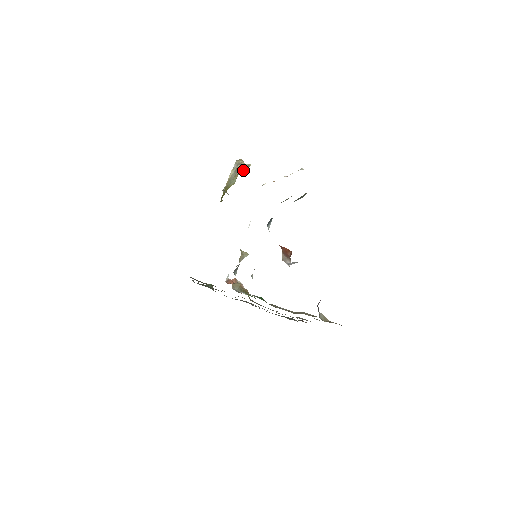
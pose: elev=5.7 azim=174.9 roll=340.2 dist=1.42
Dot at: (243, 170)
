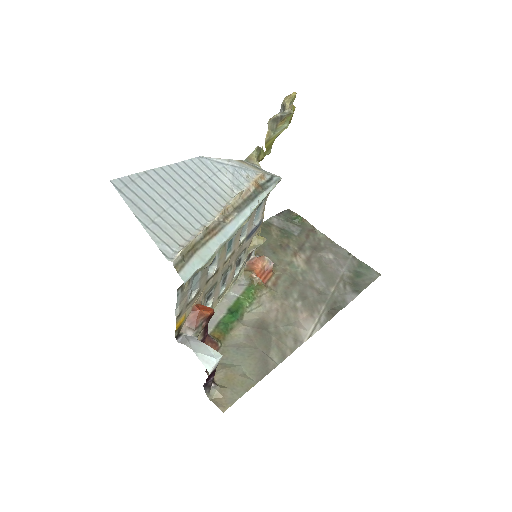
Dot at: (286, 117)
